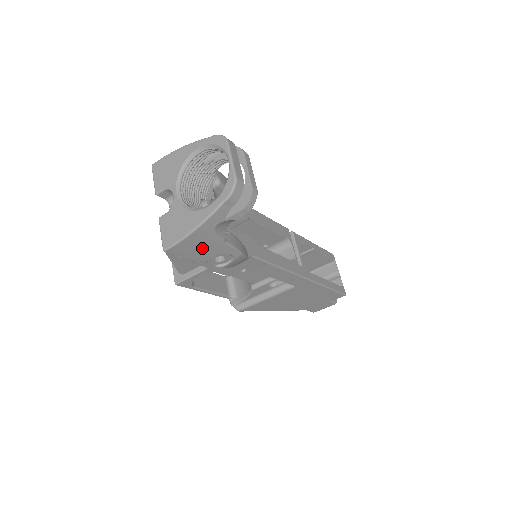
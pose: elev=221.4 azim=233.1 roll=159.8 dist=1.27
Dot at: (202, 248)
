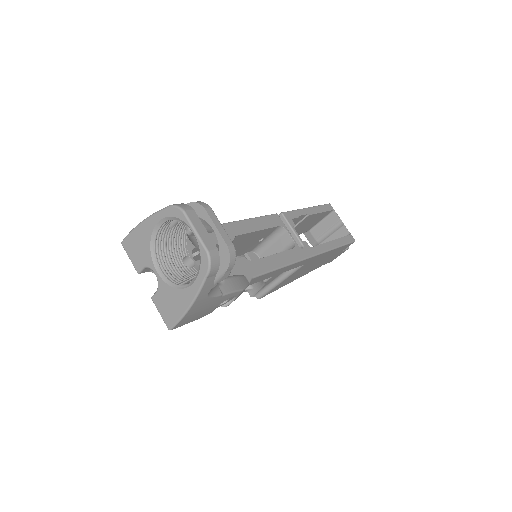
Dot at: (203, 310)
